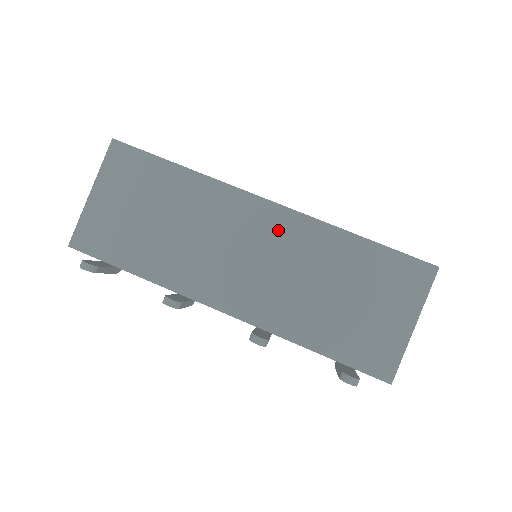
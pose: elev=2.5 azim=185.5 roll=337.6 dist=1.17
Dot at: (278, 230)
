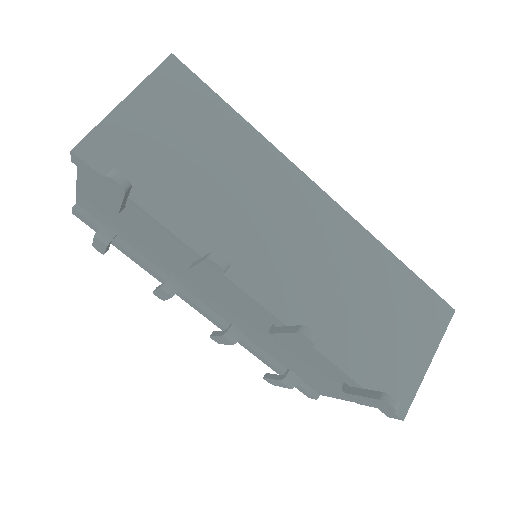
Dot at: (328, 226)
